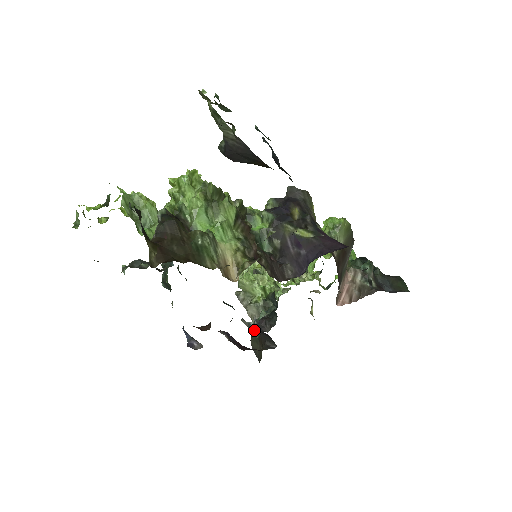
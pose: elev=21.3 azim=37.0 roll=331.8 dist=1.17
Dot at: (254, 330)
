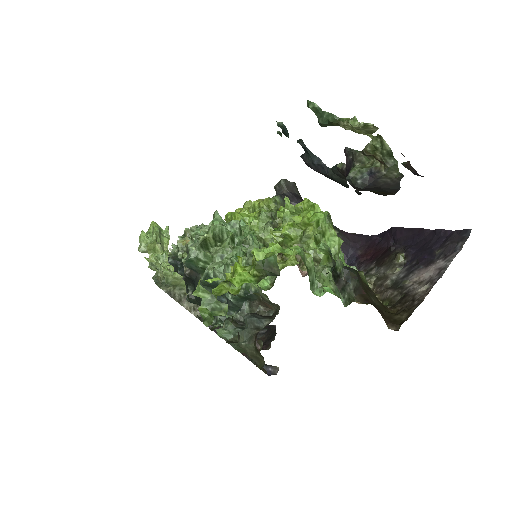
Dot at: occluded
